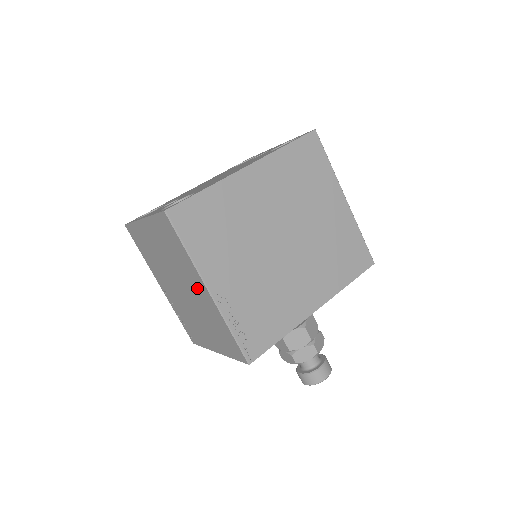
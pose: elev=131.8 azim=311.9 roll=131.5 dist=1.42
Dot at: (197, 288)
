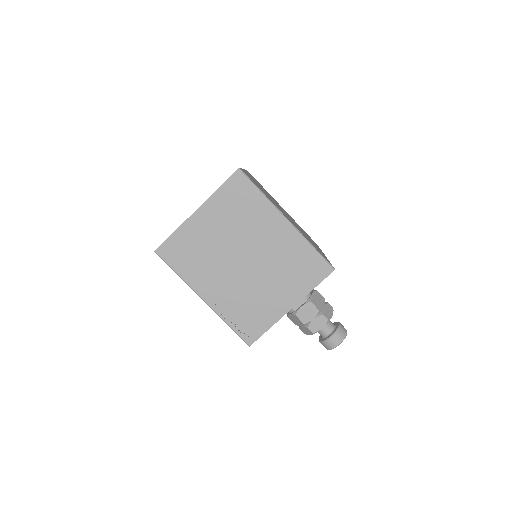
Dot at: (272, 232)
